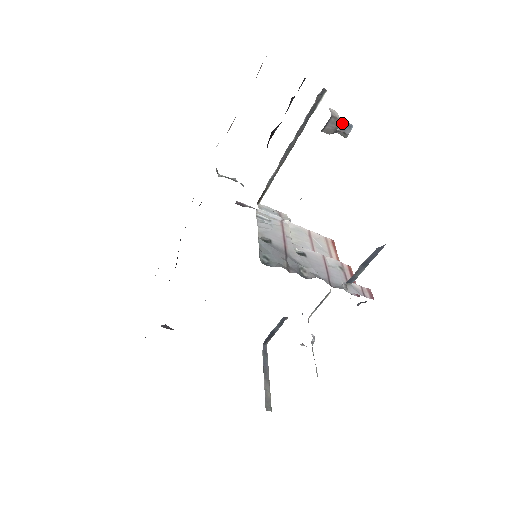
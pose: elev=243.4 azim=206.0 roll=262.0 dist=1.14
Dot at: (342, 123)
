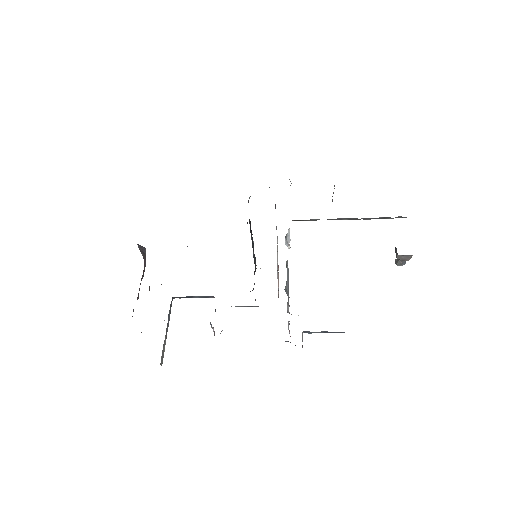
Dot at: (407, 258)
